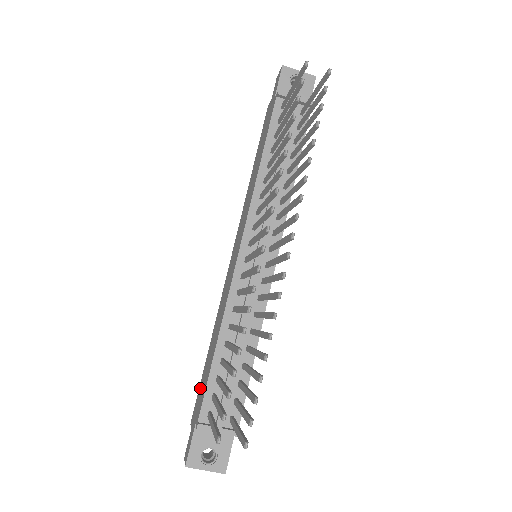
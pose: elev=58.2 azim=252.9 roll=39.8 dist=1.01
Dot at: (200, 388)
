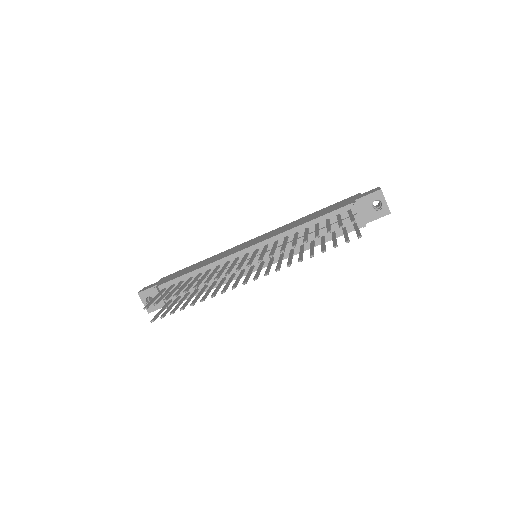
Dot at: (178, 272)
